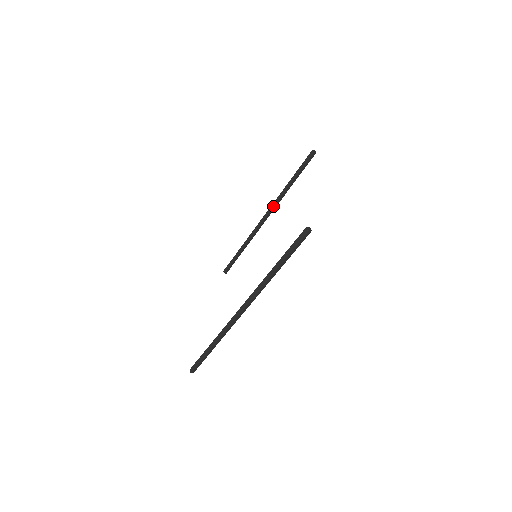
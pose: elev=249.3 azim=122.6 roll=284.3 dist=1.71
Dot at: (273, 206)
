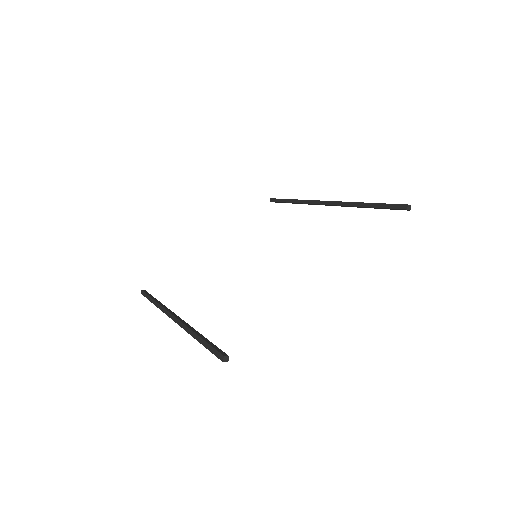
Dot at: (337, 204)
